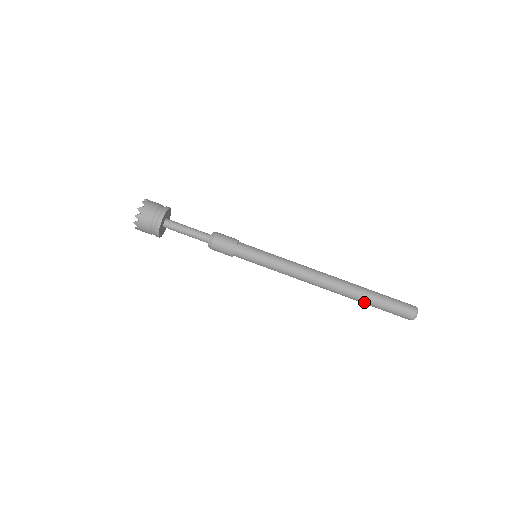
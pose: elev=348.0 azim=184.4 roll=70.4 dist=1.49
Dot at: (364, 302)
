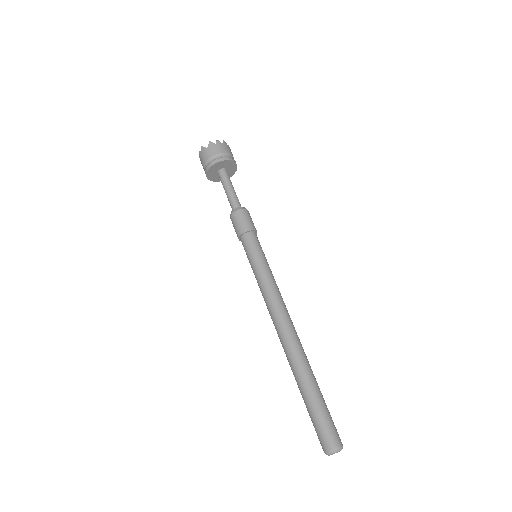
Dot at: occluded
